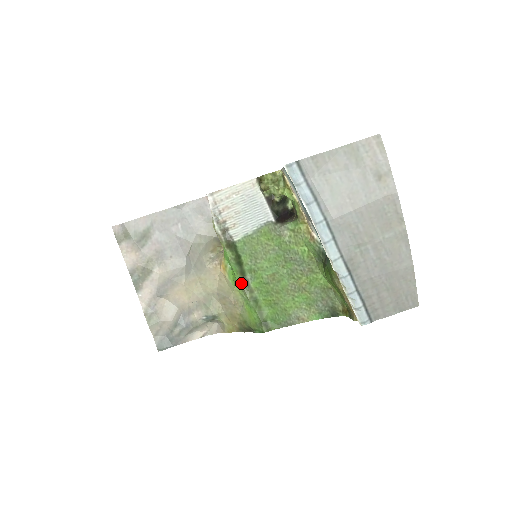
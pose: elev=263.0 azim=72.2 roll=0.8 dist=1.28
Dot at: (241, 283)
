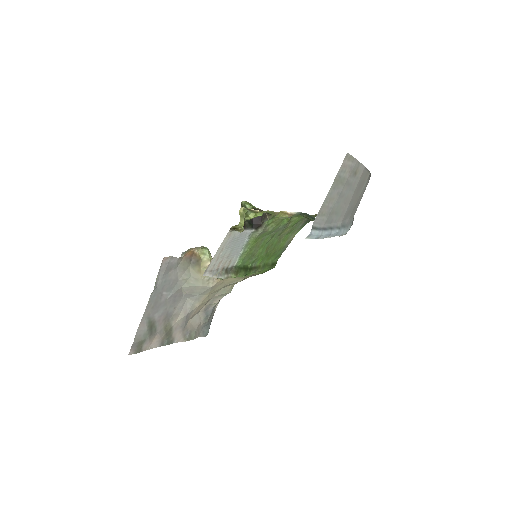
Dot at: occluded
